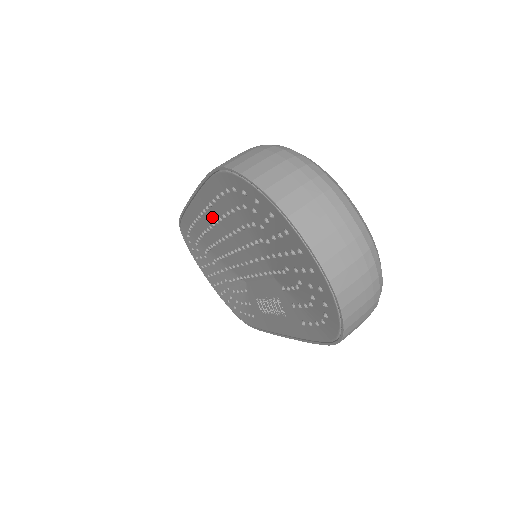
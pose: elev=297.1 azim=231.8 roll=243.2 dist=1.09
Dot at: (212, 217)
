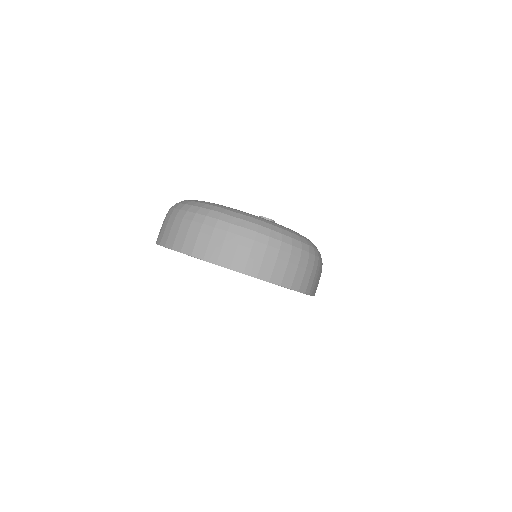
Dot at: occluded
